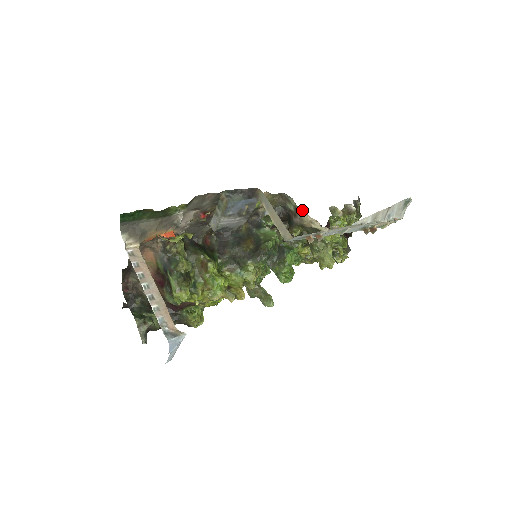
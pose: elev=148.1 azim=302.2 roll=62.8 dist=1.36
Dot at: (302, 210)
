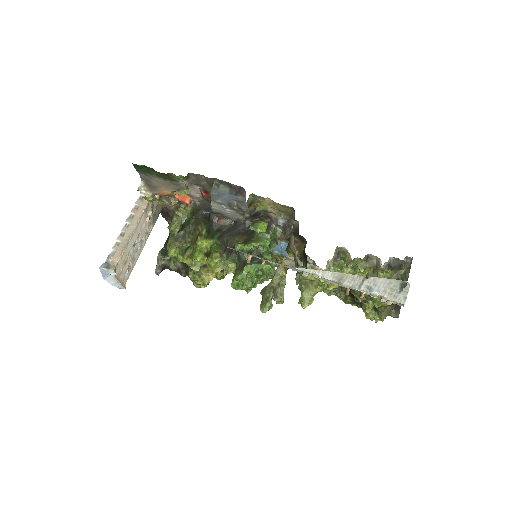
Dot at: occluded
